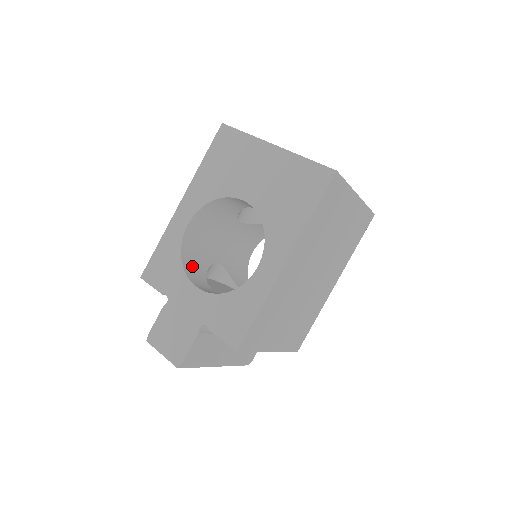
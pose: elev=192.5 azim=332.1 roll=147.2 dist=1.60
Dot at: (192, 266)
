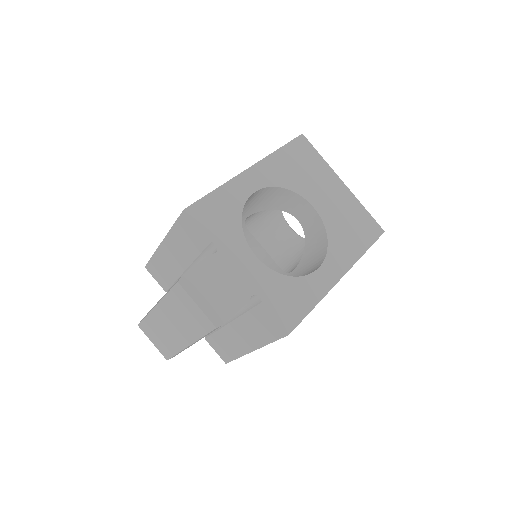
Dot at: occluded
